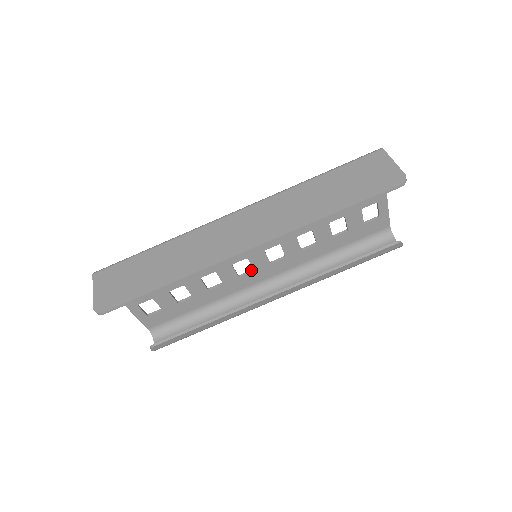
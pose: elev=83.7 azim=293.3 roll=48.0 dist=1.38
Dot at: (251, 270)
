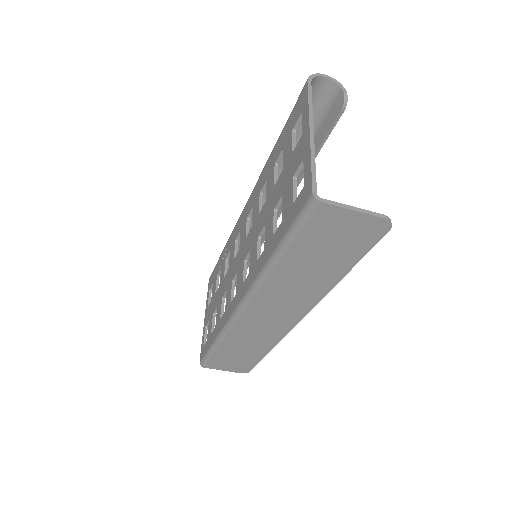
Dot at: (240, 232)
